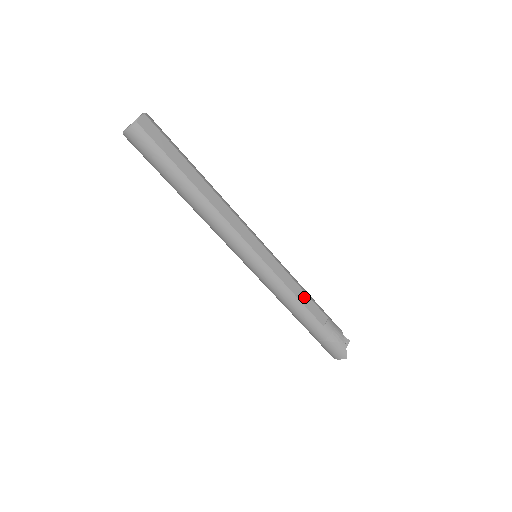
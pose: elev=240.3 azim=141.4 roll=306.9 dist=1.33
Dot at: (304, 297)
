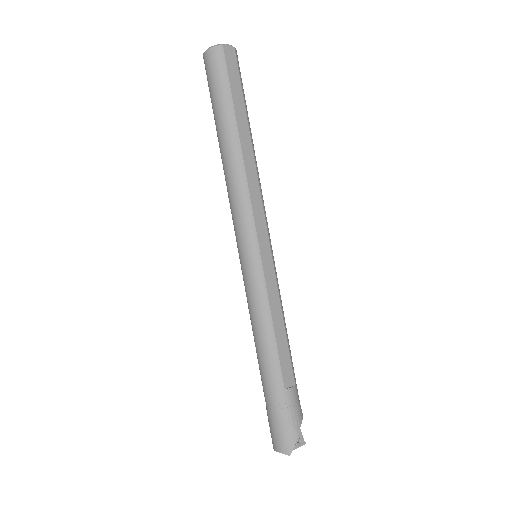
Dot at: (282, 337)
